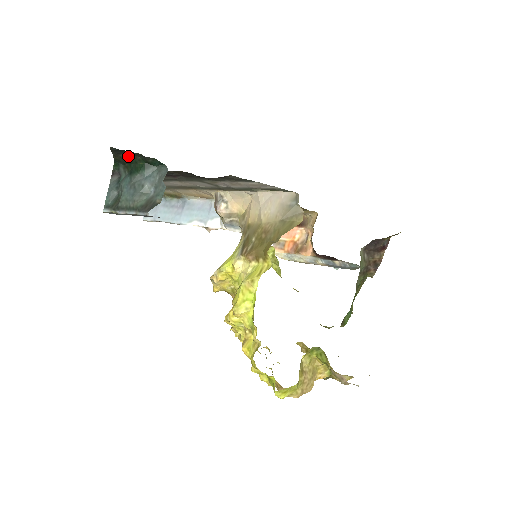
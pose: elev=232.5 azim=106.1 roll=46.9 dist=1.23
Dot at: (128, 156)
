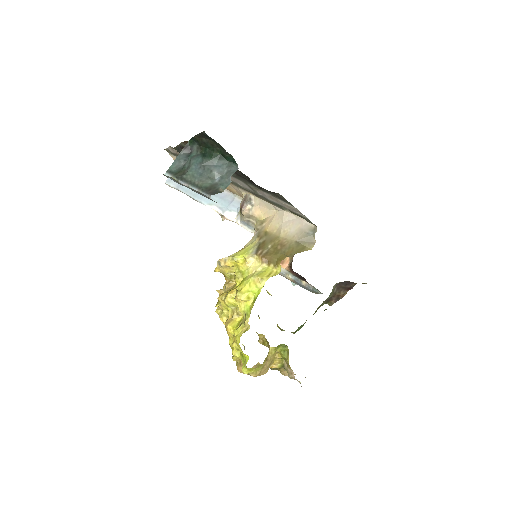
Dot at: (210, 143)
